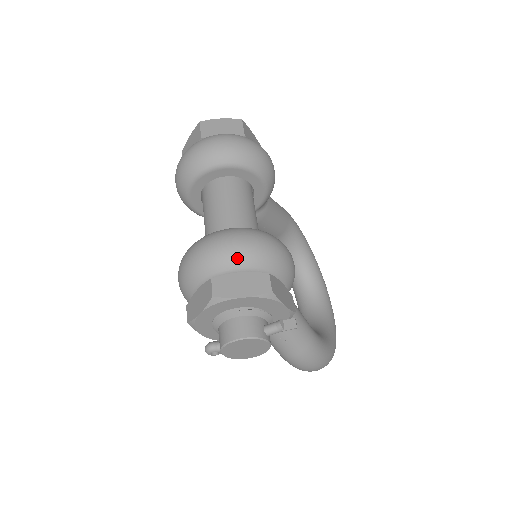
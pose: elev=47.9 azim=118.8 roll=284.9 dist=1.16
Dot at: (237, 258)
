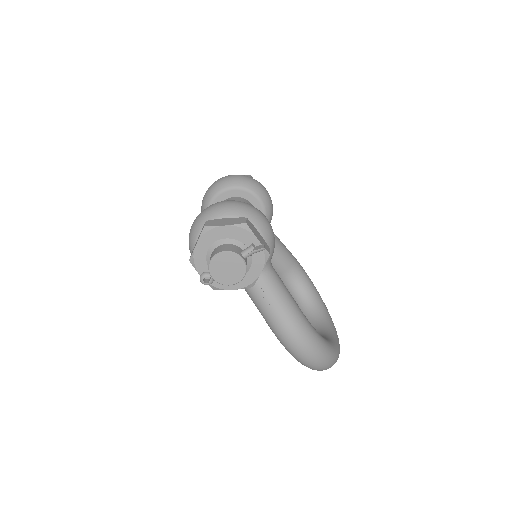
Dot at: (225, 209)
